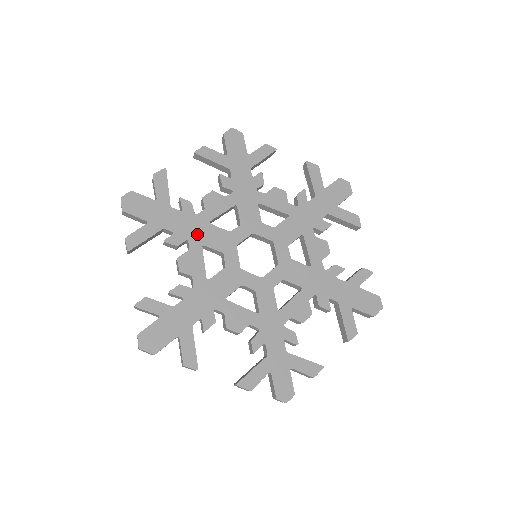
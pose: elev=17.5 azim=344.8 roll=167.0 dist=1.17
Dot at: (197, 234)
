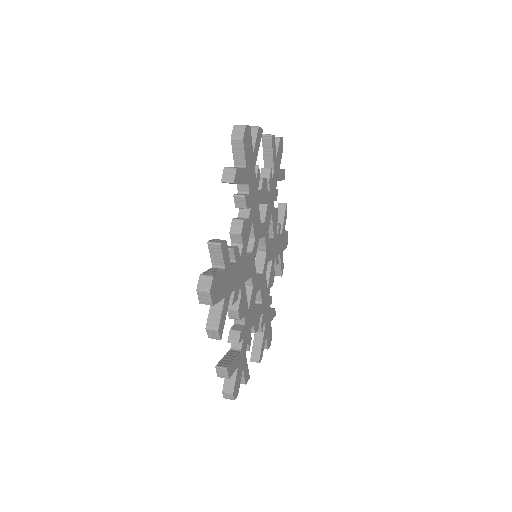
Dot at: (254, 208)
